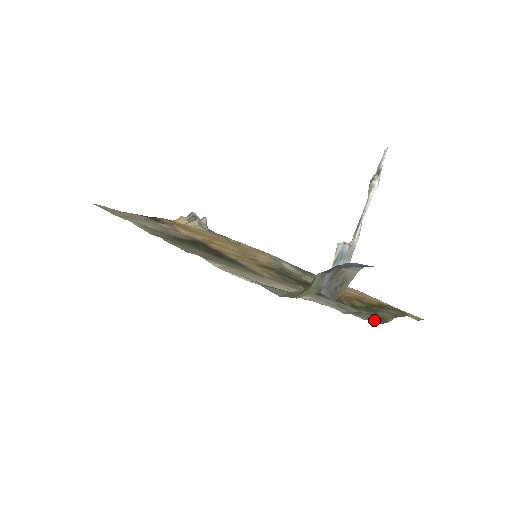
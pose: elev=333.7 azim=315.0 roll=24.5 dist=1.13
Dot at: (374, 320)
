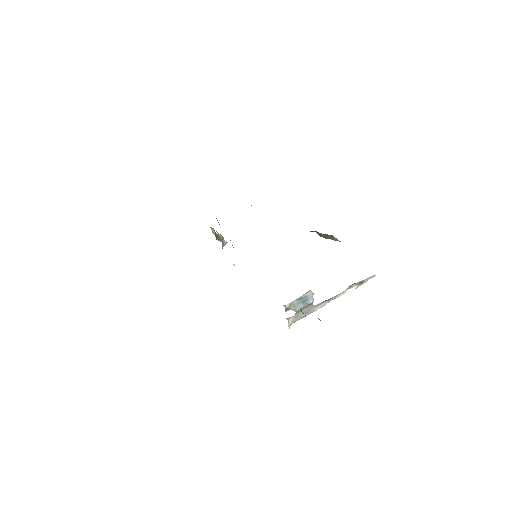
Dot at: occluded
